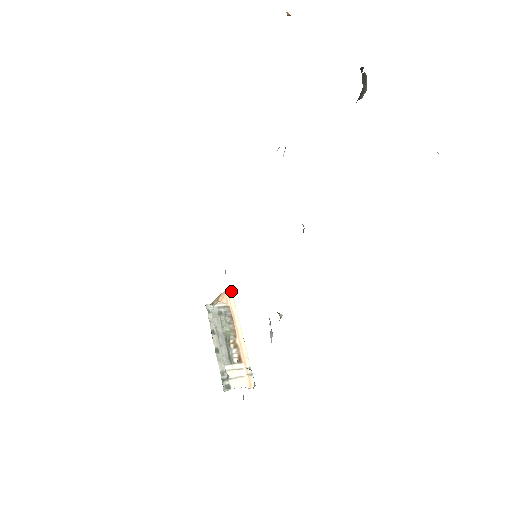
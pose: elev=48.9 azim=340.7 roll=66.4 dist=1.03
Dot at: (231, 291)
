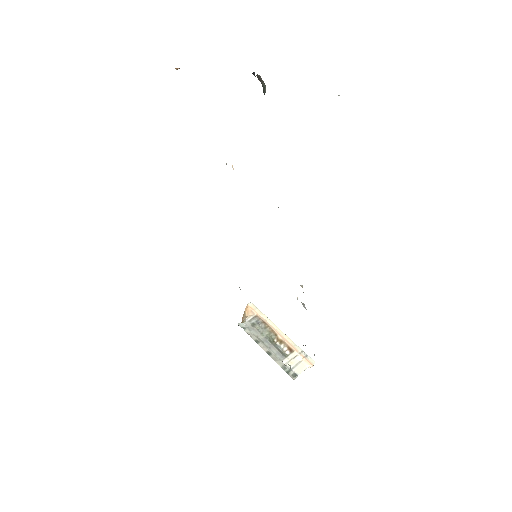
Dot at: (251, 303)
